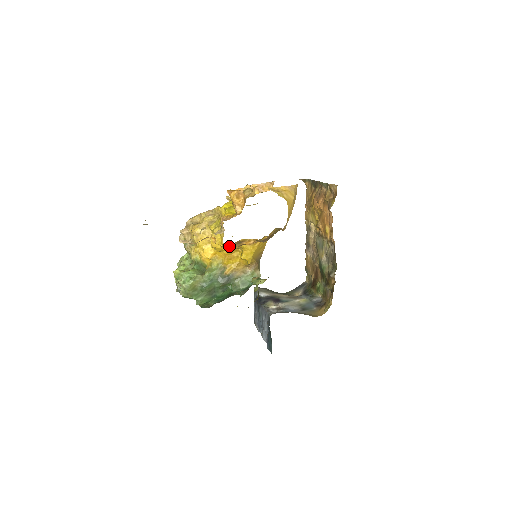
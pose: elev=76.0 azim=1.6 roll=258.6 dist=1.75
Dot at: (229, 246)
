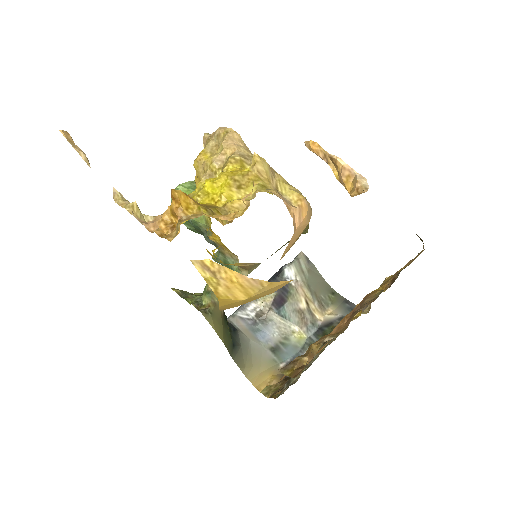
Dot at: occluded
